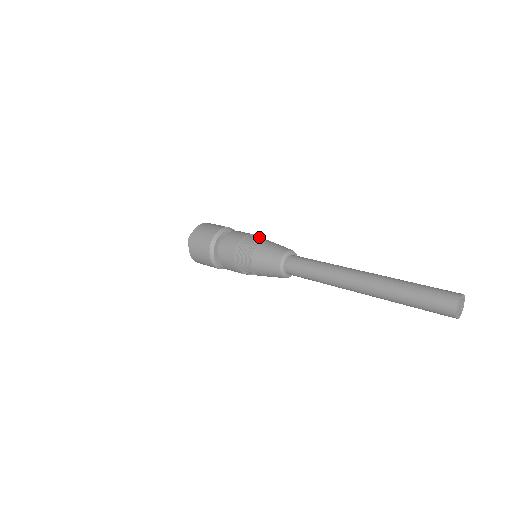
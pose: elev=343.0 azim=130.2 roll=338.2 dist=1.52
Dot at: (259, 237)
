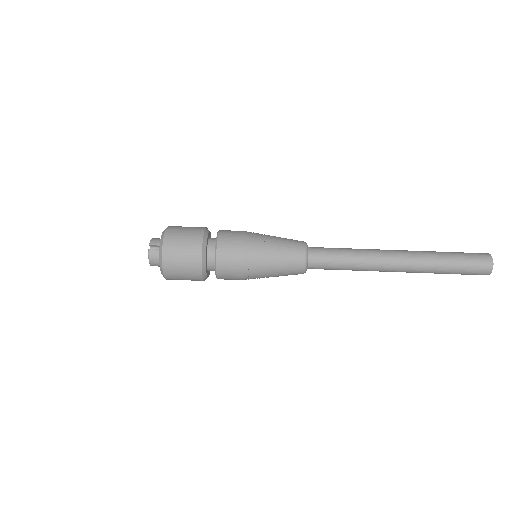
Dot at: (258, 254)
